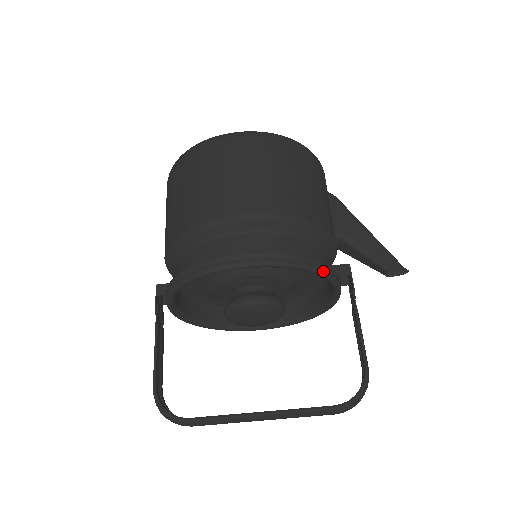
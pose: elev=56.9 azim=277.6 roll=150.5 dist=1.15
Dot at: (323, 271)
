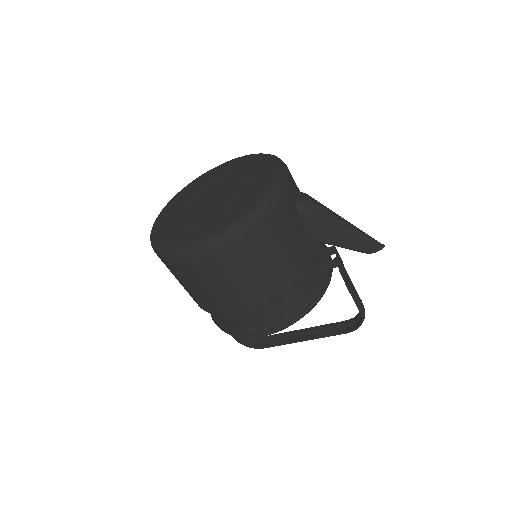
Dot at: (316, 304)
